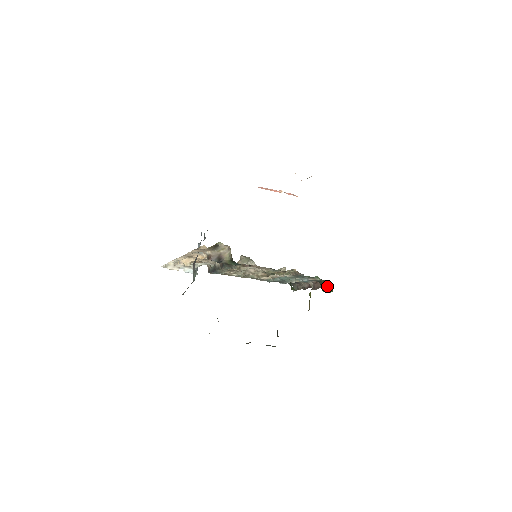
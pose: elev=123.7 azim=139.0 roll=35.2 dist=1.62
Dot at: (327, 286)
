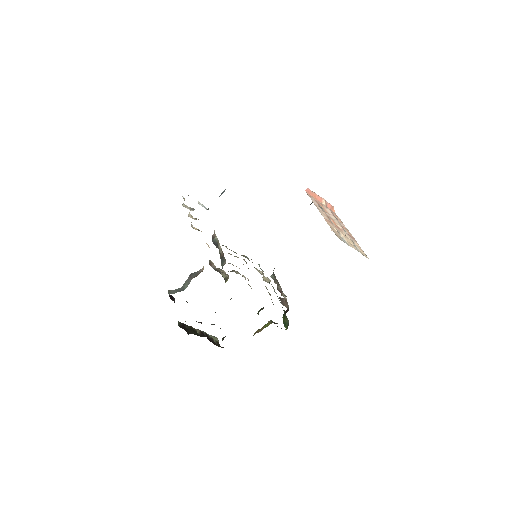
Dot at: (286, 322)
